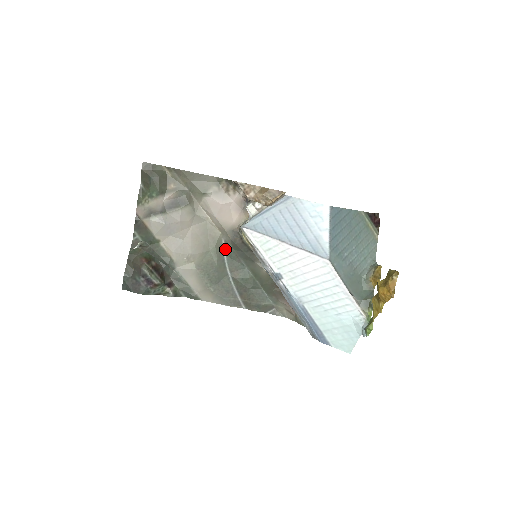
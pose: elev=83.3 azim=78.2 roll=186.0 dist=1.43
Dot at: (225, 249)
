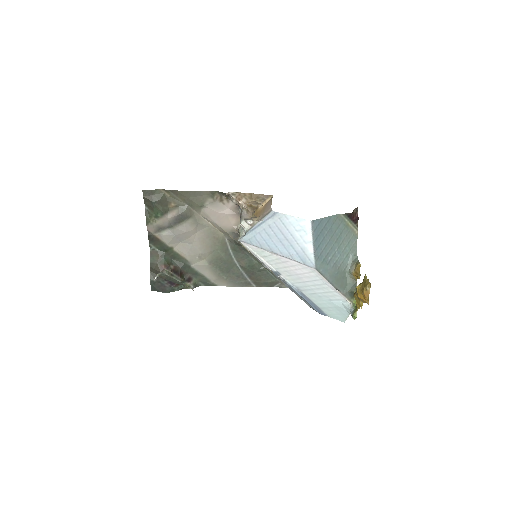
Dot at: (229, 245)
